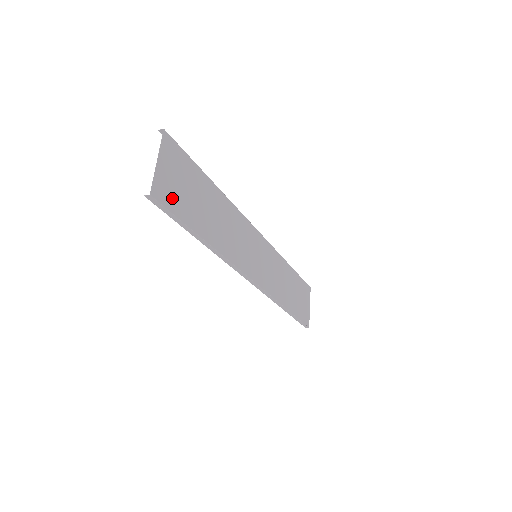
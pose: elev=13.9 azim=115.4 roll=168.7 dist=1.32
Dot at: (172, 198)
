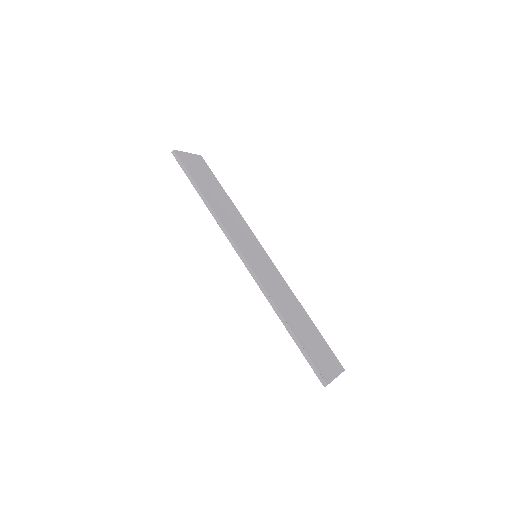
Dot at: (189, 165)
